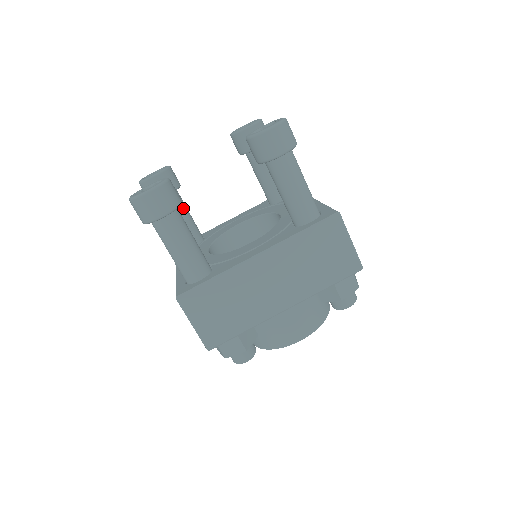
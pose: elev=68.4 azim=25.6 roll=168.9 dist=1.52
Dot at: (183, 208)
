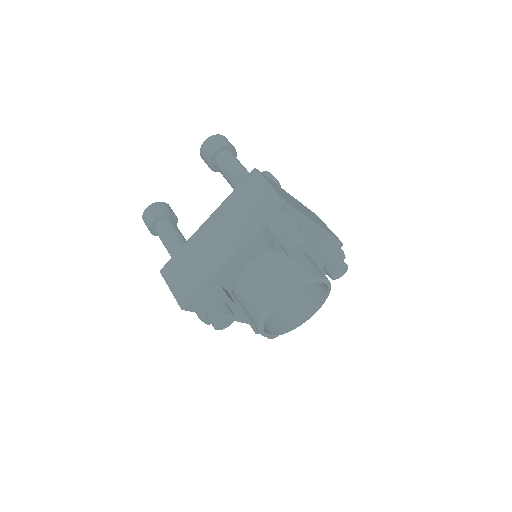
Dot at: occluded
